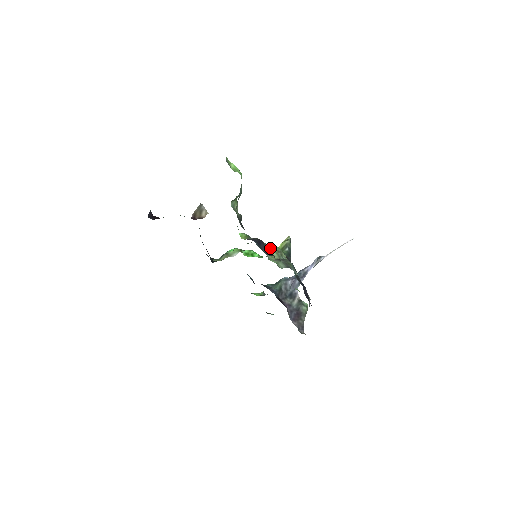
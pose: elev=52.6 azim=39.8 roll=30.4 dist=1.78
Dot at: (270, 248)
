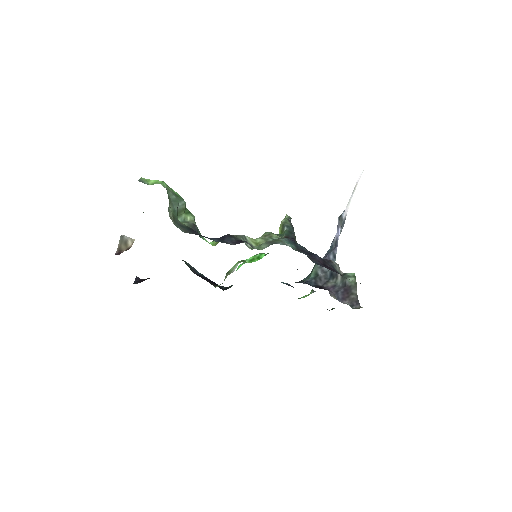
Dot at: occluded
